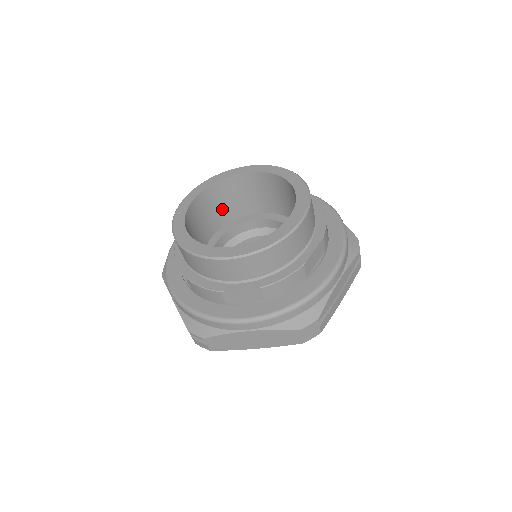
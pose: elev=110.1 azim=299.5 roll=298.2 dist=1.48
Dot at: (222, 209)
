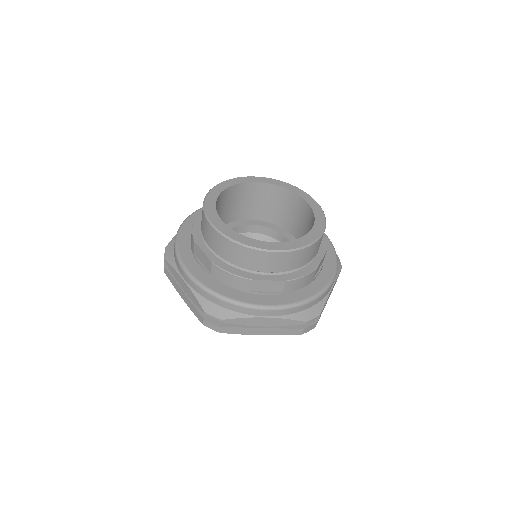
Dot at: (230, 209)
